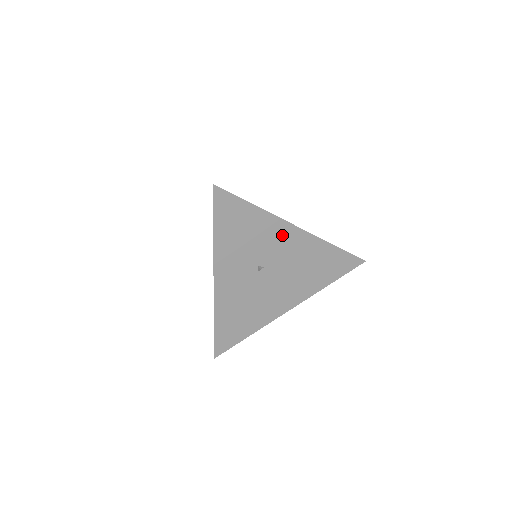
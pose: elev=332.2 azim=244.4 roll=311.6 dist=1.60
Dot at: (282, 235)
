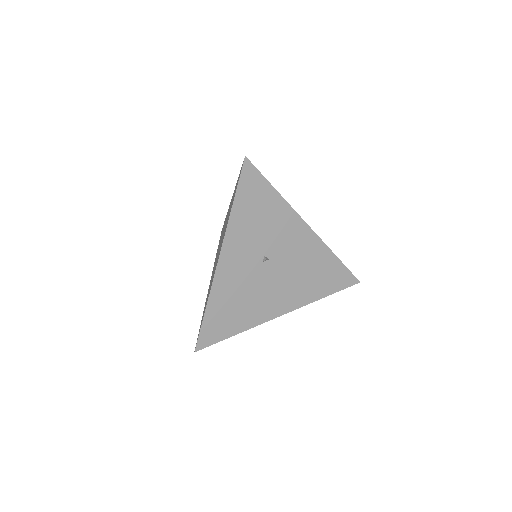
Dot at: (293, 230)
